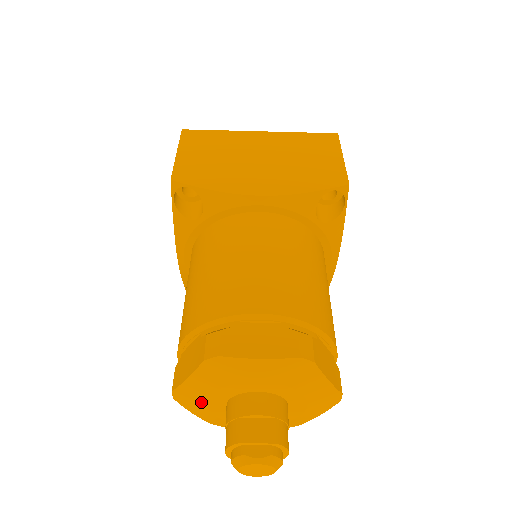
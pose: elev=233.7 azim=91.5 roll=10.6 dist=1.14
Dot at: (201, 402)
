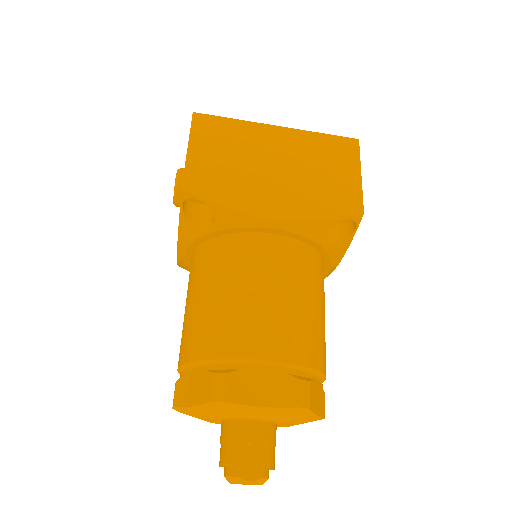
Dot at: (199, 417)
